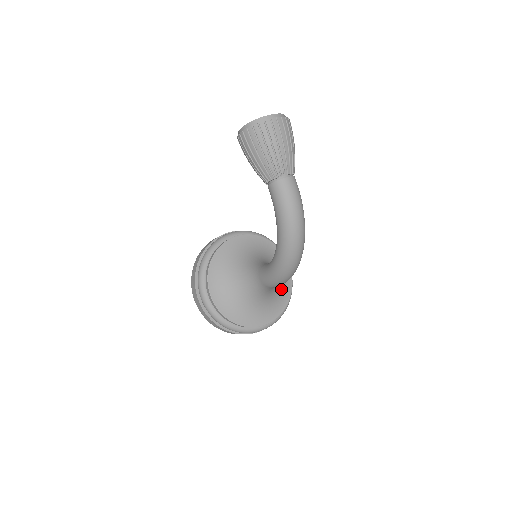
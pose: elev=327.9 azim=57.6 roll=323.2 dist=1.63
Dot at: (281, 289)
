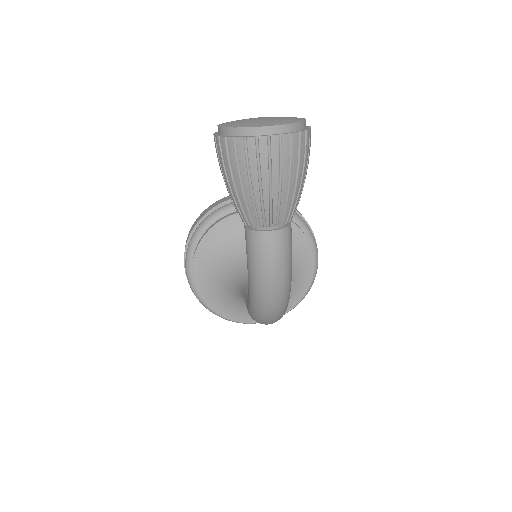
Dot at: occluded
